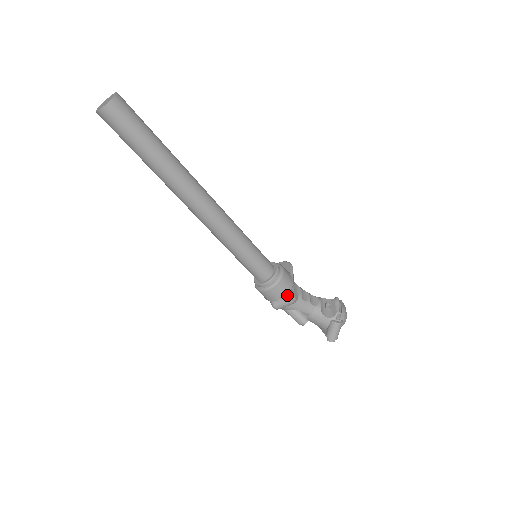
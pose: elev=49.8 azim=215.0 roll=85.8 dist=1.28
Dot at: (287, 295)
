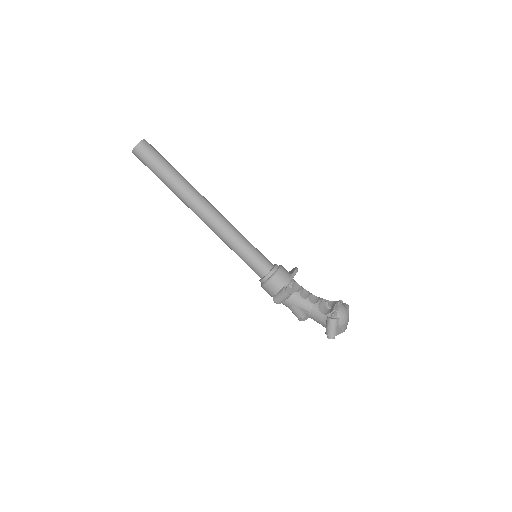
Dot at: (281, 289)
